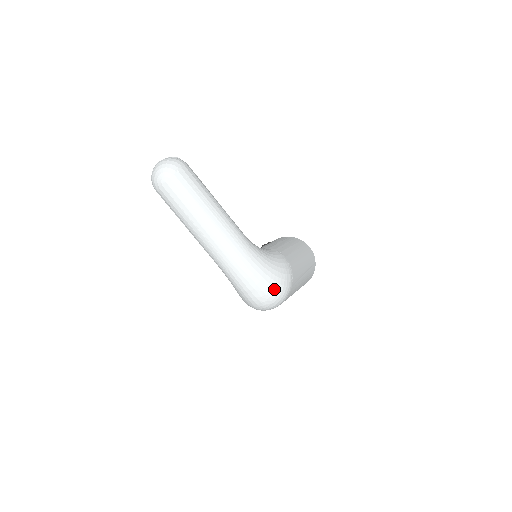
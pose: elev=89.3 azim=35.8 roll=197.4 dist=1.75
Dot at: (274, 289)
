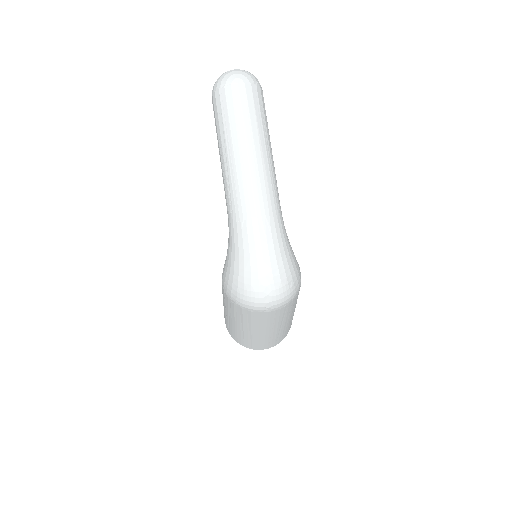
Dot at: (284, 277)
